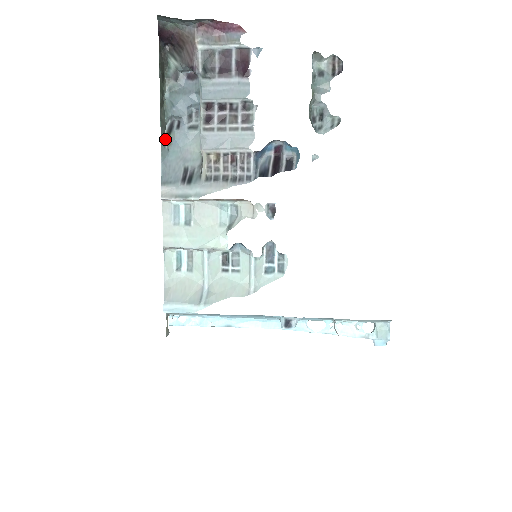
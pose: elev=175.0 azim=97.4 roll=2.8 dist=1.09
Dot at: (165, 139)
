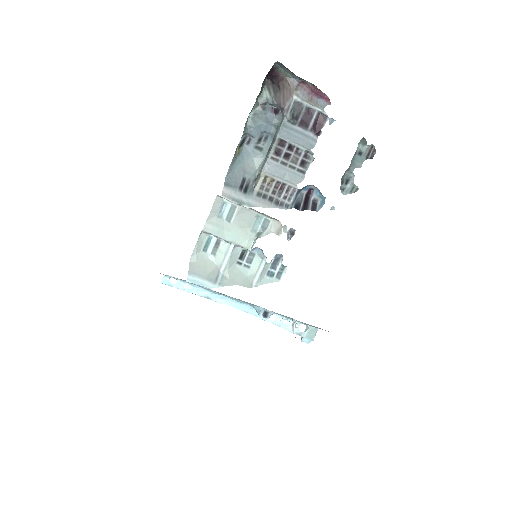
Dot at: (237, 149)
